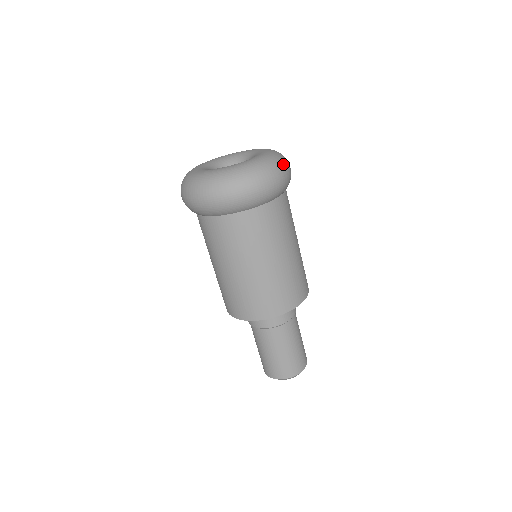
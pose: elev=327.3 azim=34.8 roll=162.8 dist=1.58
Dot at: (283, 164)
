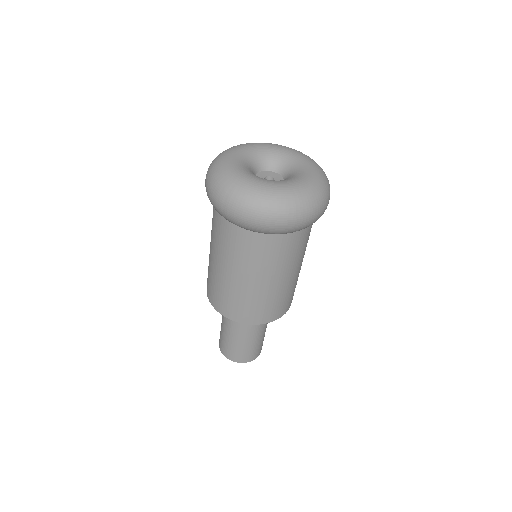
Dot at: (297, 211)
